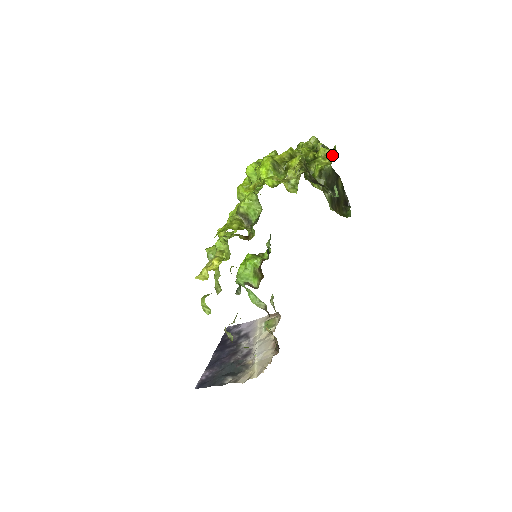
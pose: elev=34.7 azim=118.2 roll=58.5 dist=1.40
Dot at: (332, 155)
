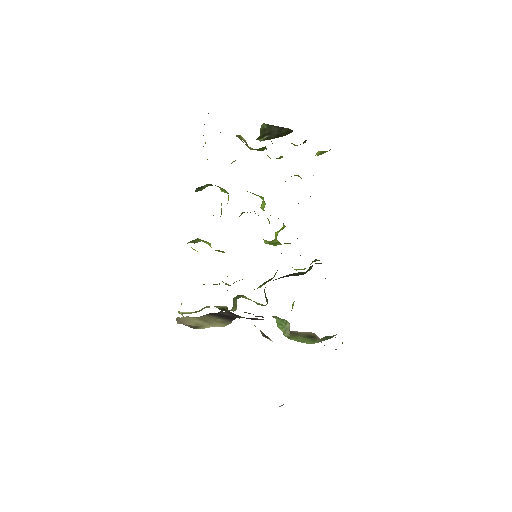
Dot at: occluded
